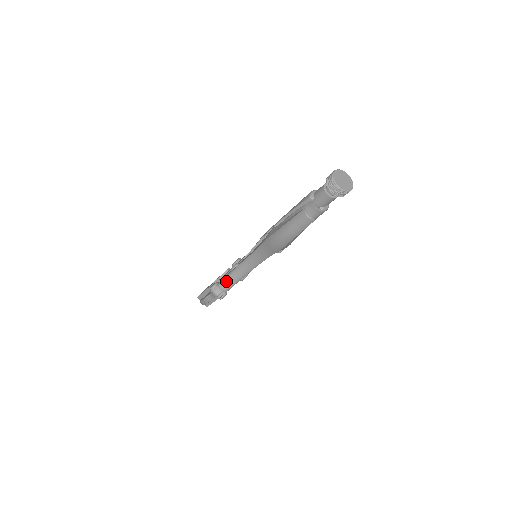
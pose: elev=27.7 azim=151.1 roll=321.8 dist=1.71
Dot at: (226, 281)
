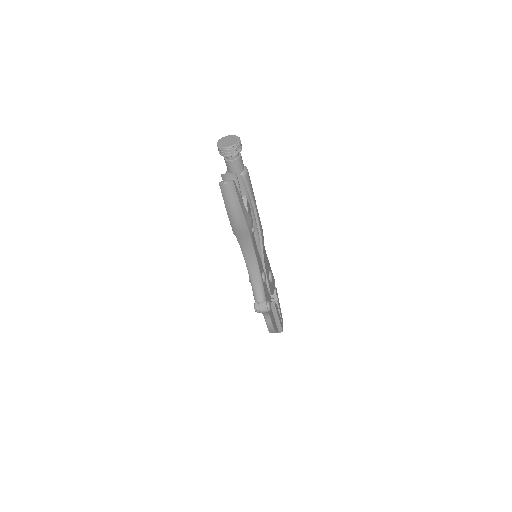
Dot at: (255, 293)
